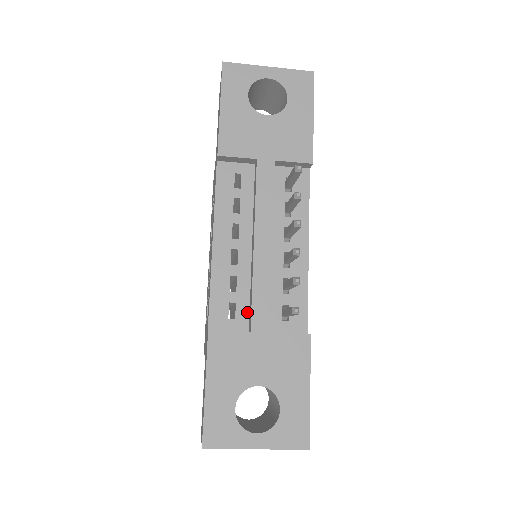
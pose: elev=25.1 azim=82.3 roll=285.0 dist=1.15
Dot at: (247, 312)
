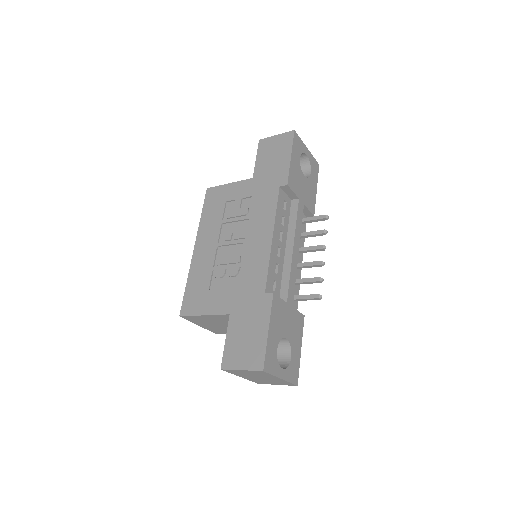
Dot at: (279, 290)
